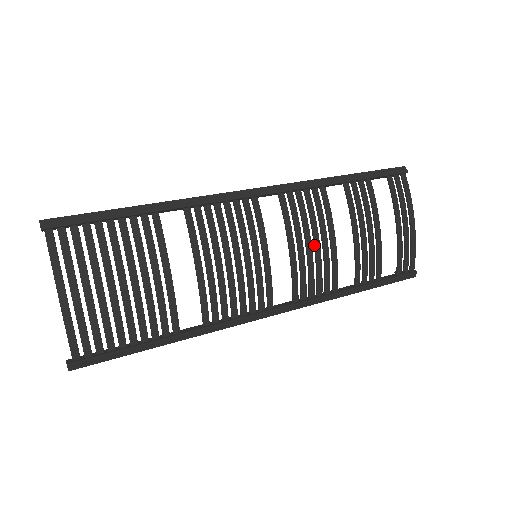
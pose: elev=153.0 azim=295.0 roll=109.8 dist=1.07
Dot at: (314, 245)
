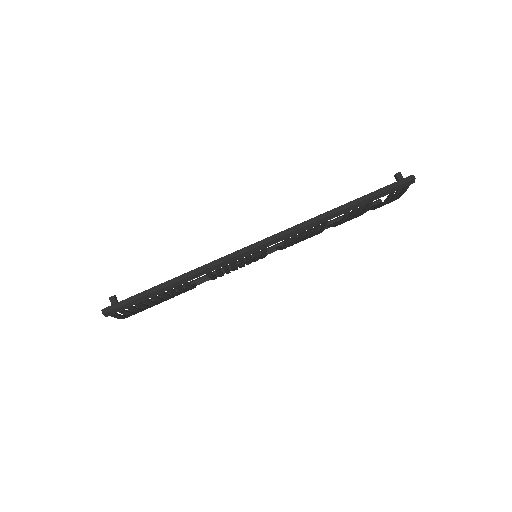
Dot at: (303, 240)
